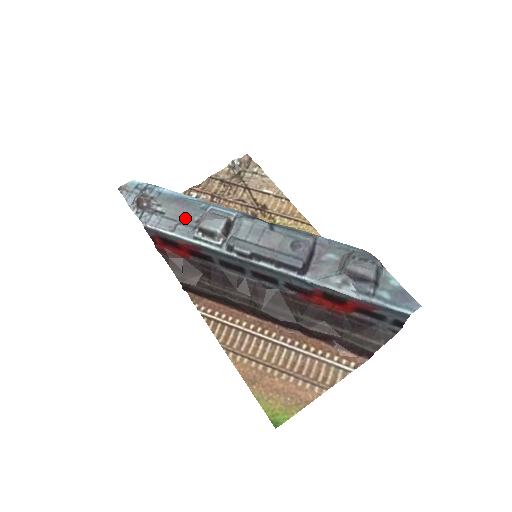
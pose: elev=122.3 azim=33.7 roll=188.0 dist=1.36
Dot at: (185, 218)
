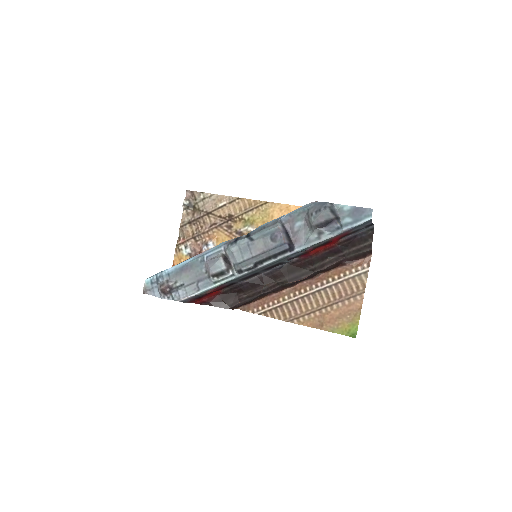
Dot at: (198, 276)
